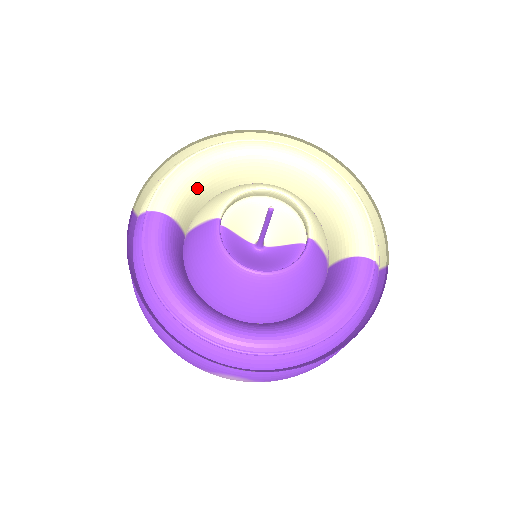
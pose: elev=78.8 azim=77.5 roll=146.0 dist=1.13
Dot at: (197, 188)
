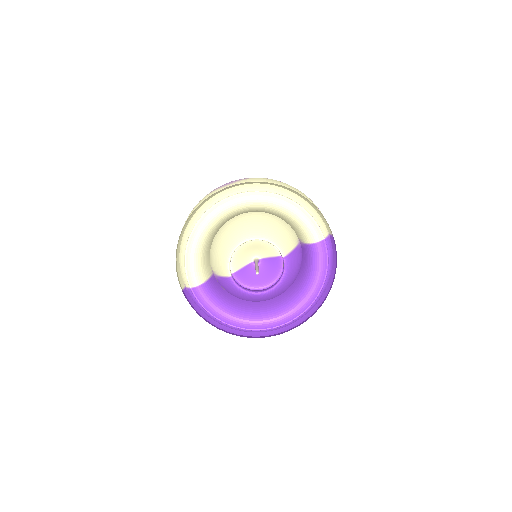
Dot at: (203, 254)
